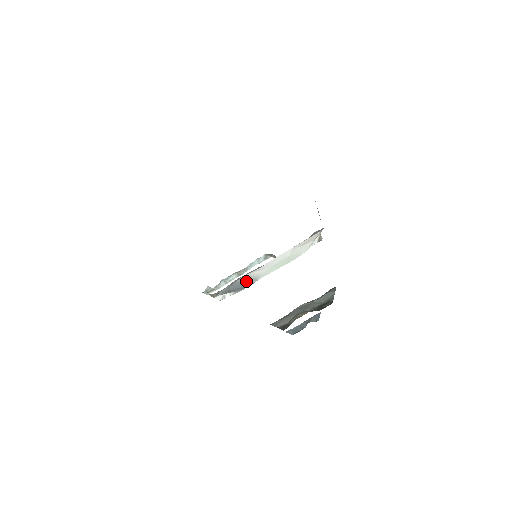
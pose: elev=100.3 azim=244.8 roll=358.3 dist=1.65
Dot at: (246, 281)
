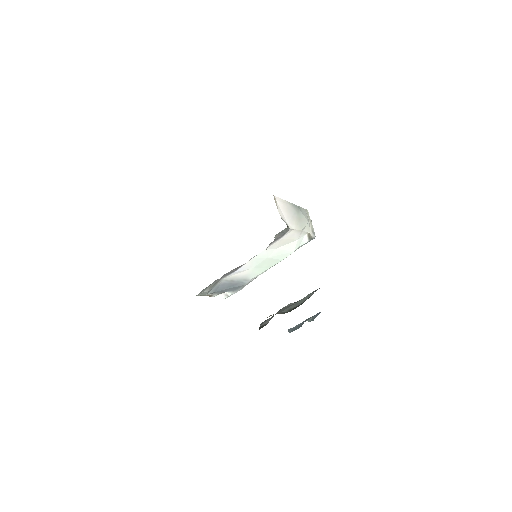
Dot at: (234, 282)
